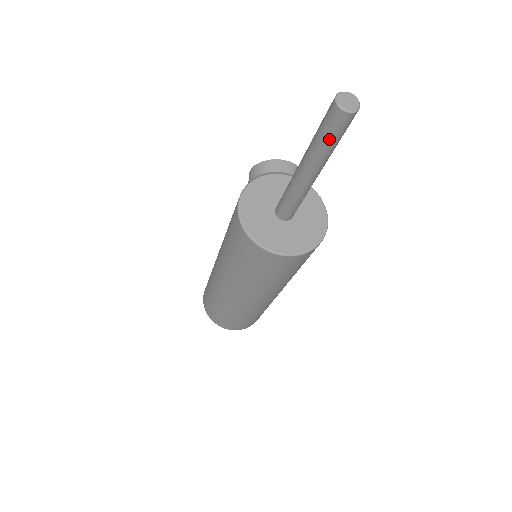
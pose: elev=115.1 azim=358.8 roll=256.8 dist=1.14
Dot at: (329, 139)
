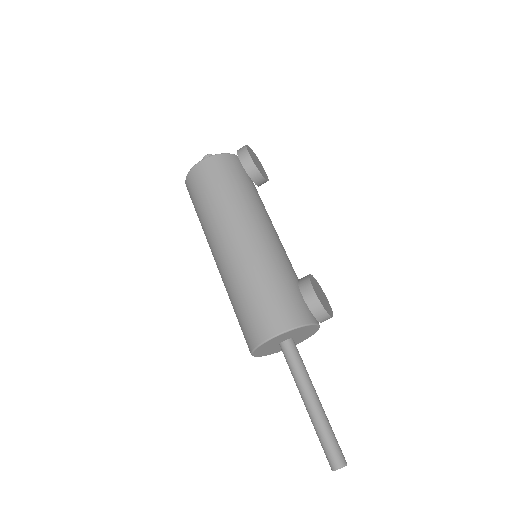
Dot at: (321, 444)
